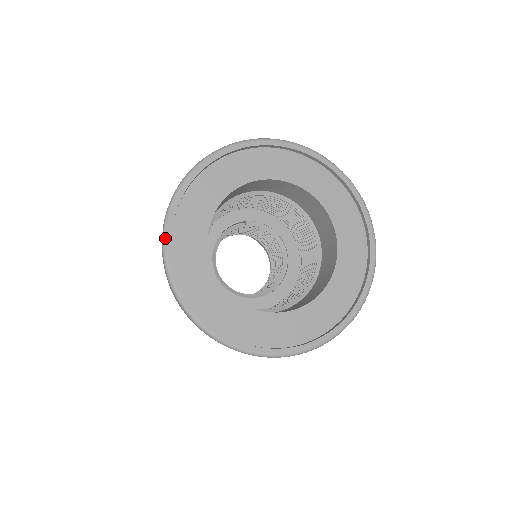
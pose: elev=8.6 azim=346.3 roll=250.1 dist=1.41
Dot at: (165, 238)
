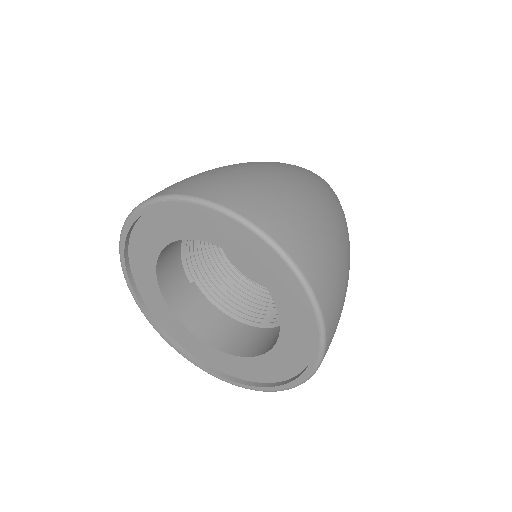
Dot at: (126, 281)
